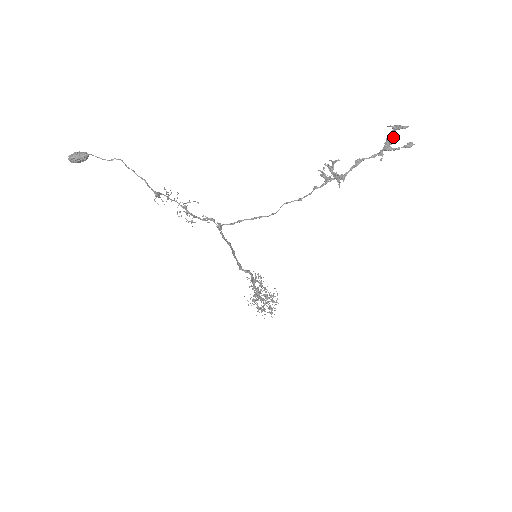
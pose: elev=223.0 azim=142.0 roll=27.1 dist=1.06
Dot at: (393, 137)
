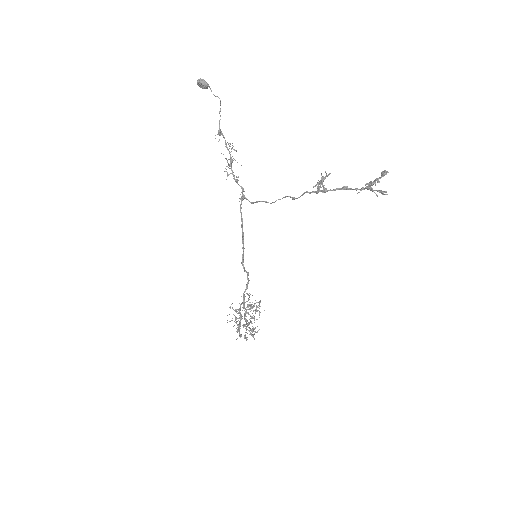
Dot at: (377, 179)
